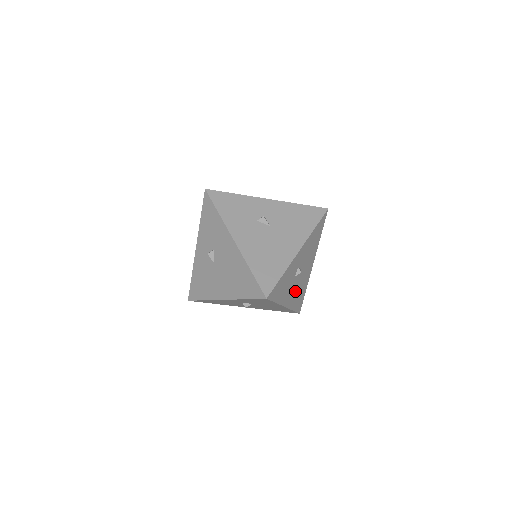
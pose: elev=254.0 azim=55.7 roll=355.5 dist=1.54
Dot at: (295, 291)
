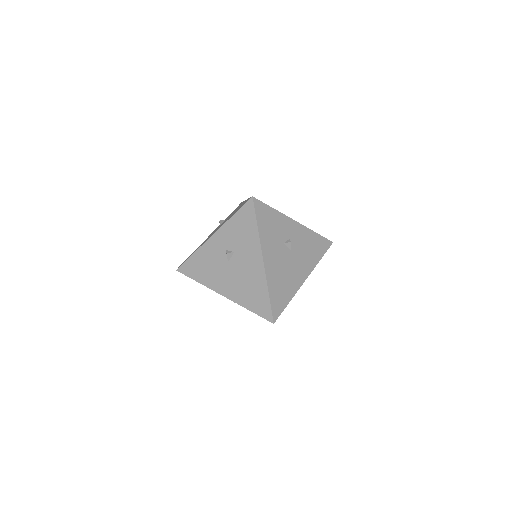
Dot at: (279, 268)
